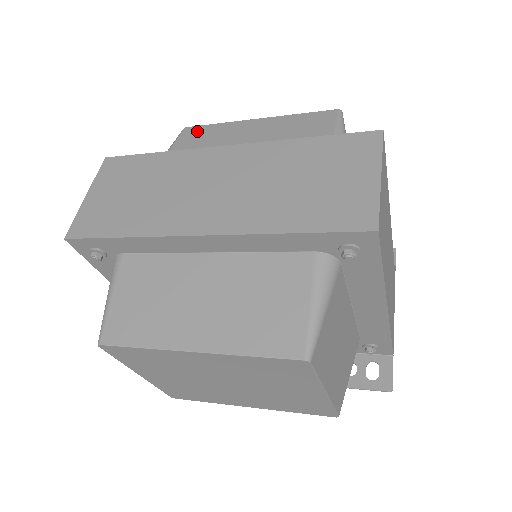
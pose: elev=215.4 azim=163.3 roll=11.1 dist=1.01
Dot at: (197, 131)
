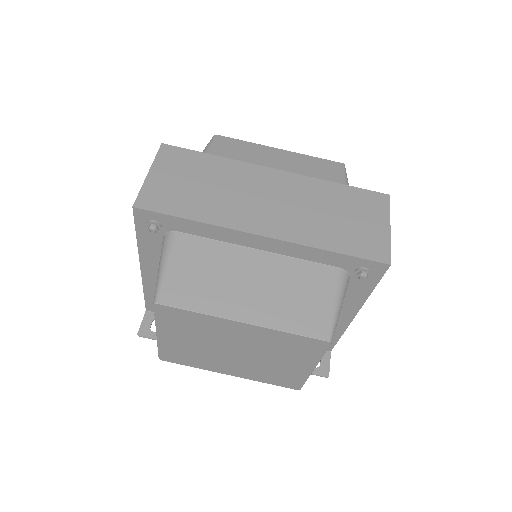
Dot at: (229, 142)
